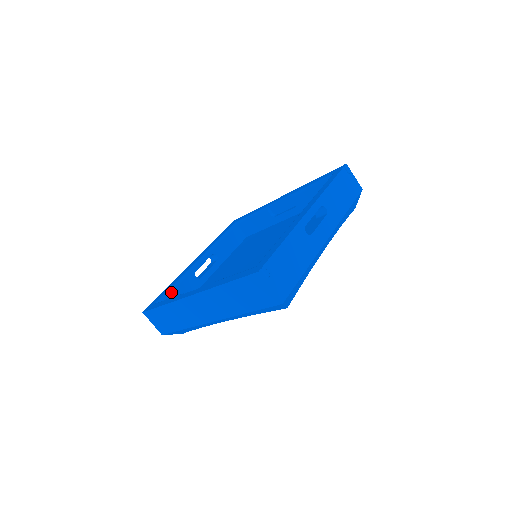
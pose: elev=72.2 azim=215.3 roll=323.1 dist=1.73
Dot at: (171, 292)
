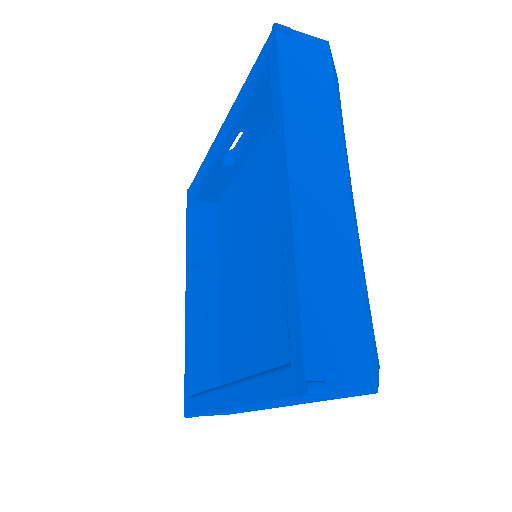
Dot at: (201, 188)
